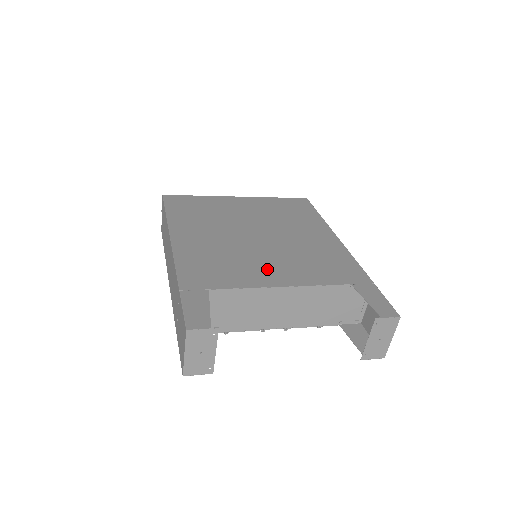
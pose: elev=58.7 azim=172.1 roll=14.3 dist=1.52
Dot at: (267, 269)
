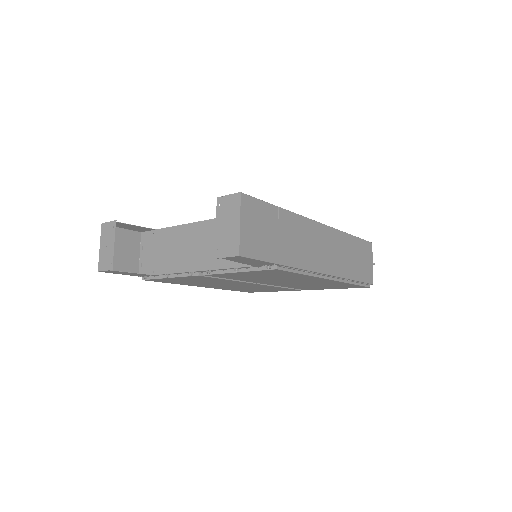
Dot at: occluded
